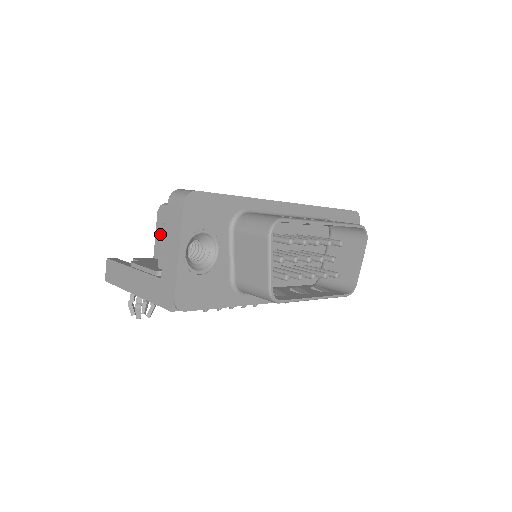
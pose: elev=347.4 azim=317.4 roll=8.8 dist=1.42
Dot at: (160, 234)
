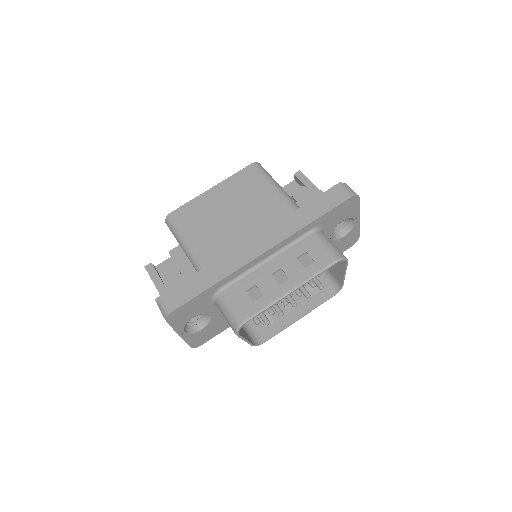
Dot at: occluded
